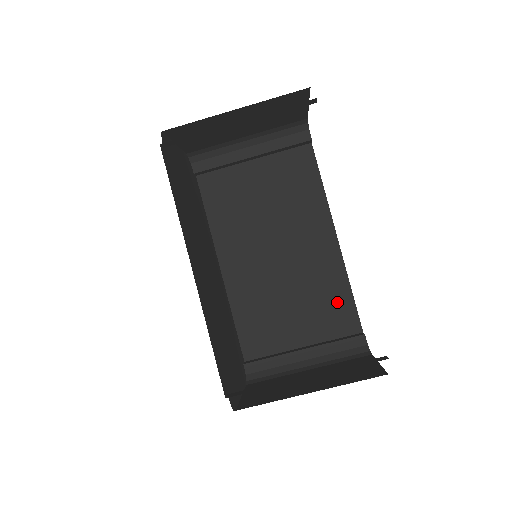
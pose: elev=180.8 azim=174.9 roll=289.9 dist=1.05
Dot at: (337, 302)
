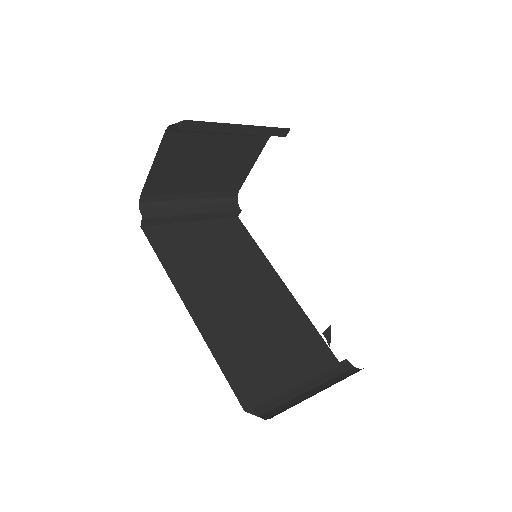
Dot at: (308, 338)
